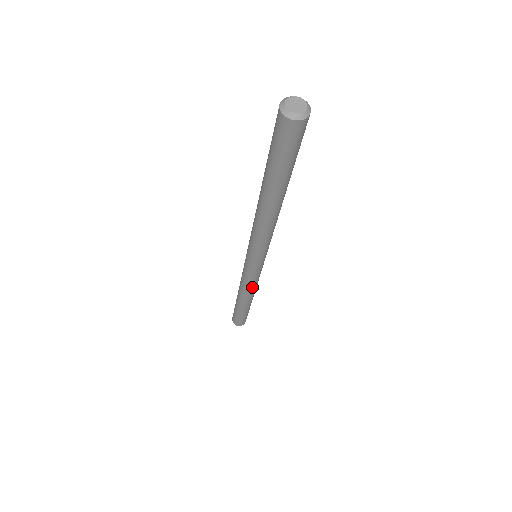
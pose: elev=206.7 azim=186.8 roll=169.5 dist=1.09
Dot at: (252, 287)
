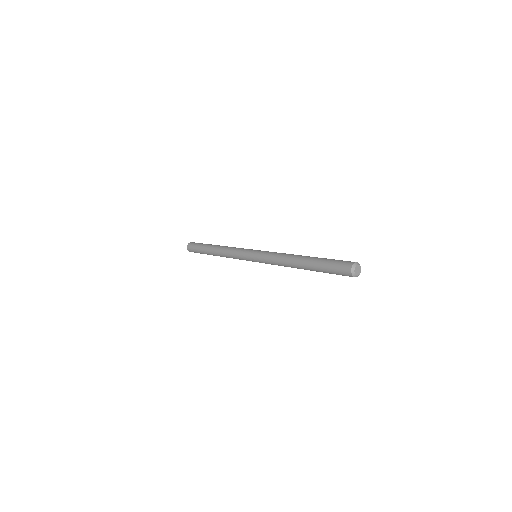
Dot at: occluded
